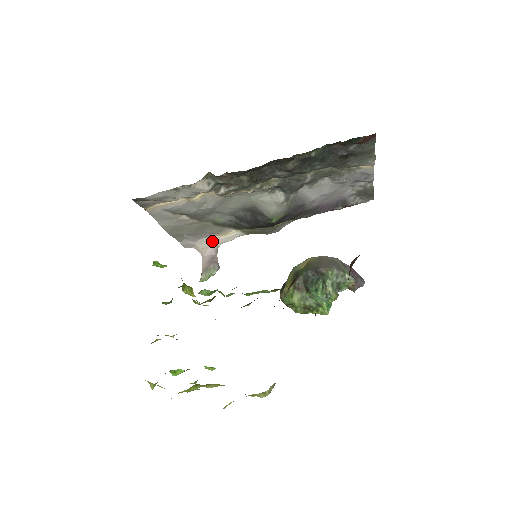
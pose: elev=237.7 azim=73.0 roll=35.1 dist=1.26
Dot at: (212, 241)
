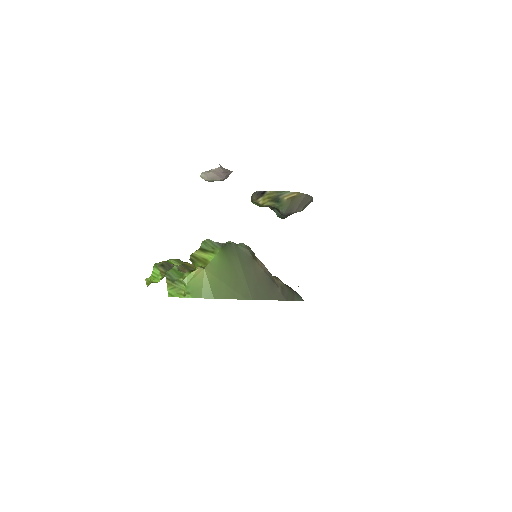
Dot at: occluded
